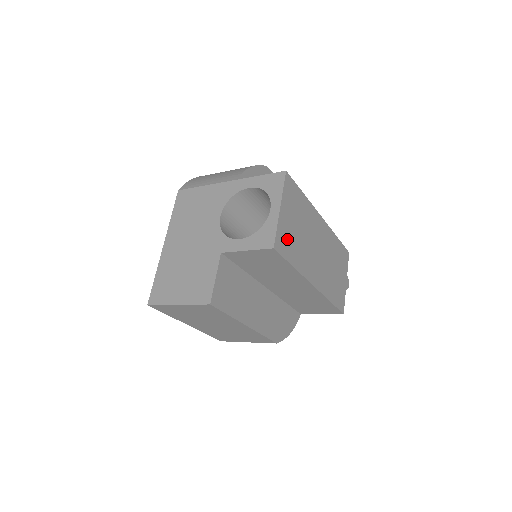
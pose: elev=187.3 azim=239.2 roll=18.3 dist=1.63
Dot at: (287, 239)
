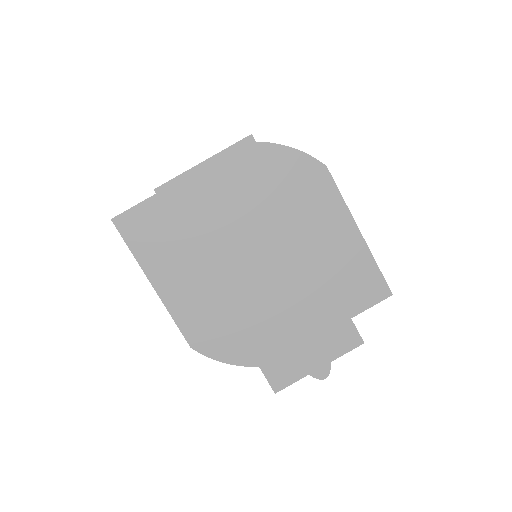
Dot at: (193, 202)
